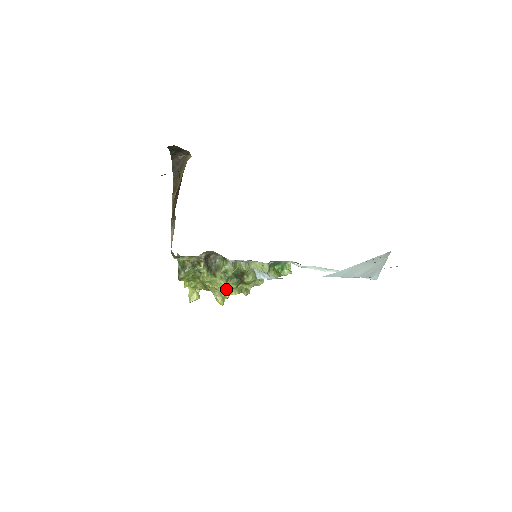
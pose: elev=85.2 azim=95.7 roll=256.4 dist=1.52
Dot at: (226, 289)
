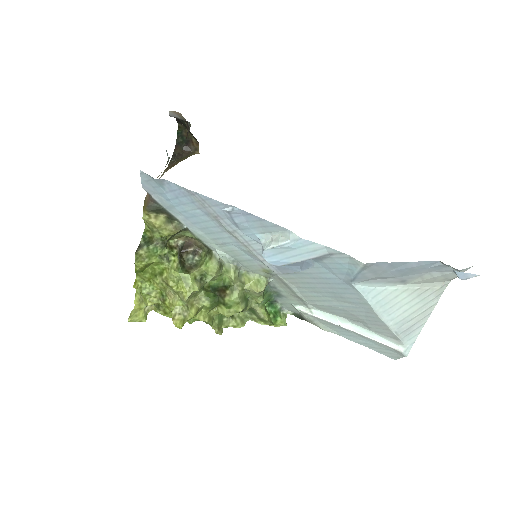
Dot at: (195, 303)
